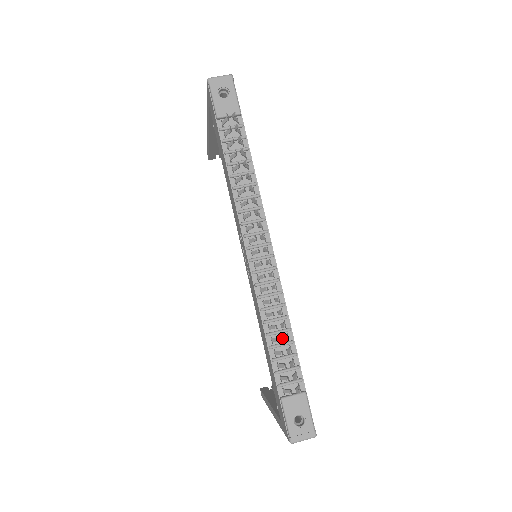
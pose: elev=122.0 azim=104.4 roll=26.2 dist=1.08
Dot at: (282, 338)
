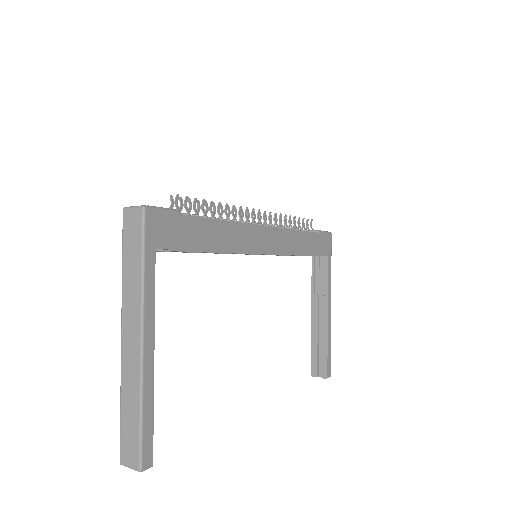
Dot at: occluded
